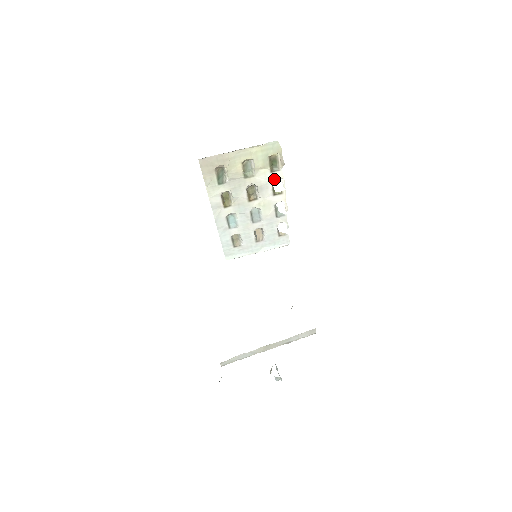
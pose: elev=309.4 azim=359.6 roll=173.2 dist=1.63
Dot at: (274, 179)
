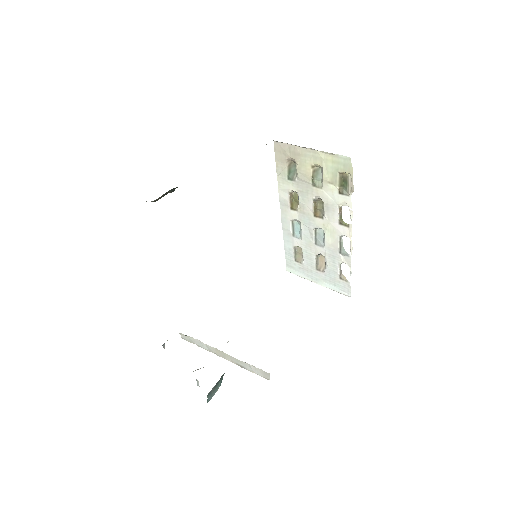
Dot at: (343, 204)
